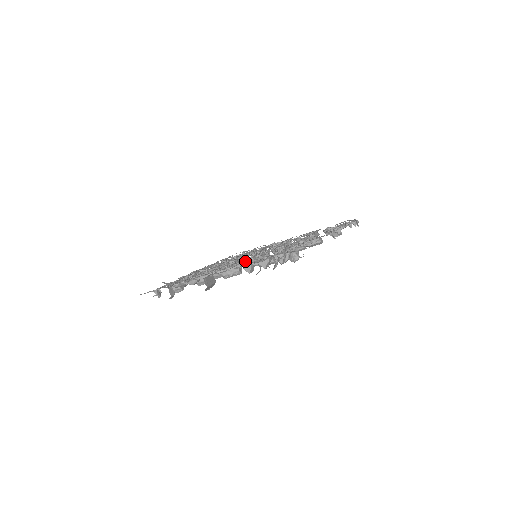
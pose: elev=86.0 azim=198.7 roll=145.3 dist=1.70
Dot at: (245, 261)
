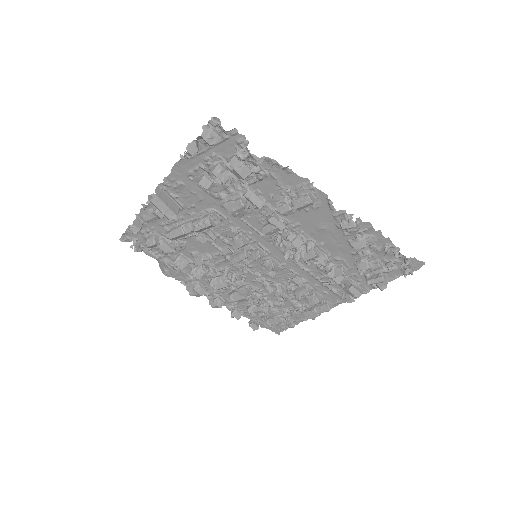
Dot at: (223, 216)
